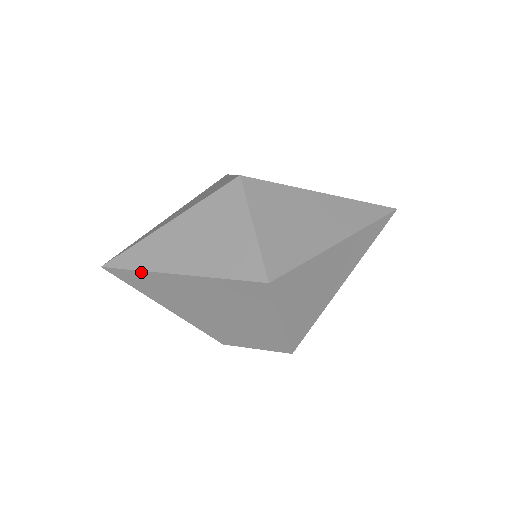
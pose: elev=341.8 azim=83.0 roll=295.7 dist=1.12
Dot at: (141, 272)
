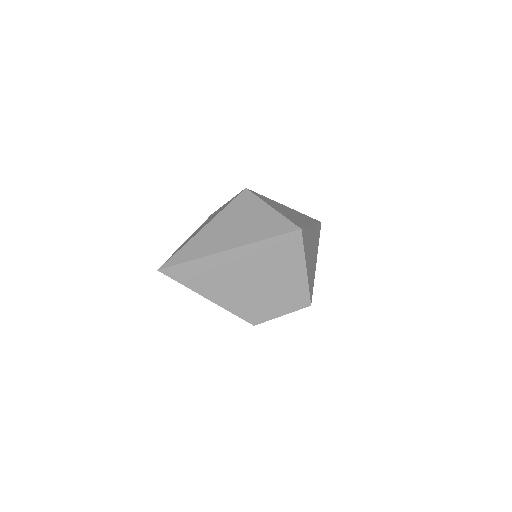
Dot at: (197, 260)
